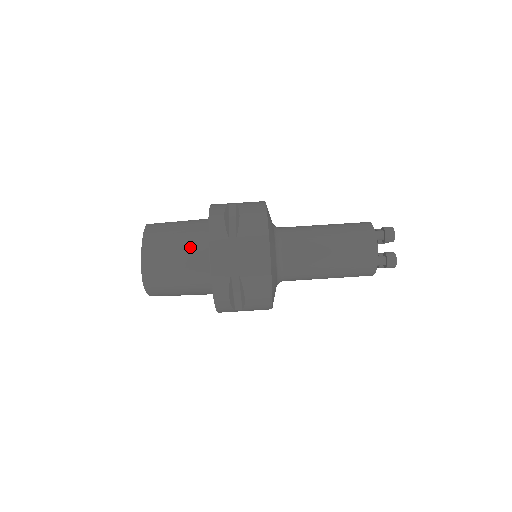
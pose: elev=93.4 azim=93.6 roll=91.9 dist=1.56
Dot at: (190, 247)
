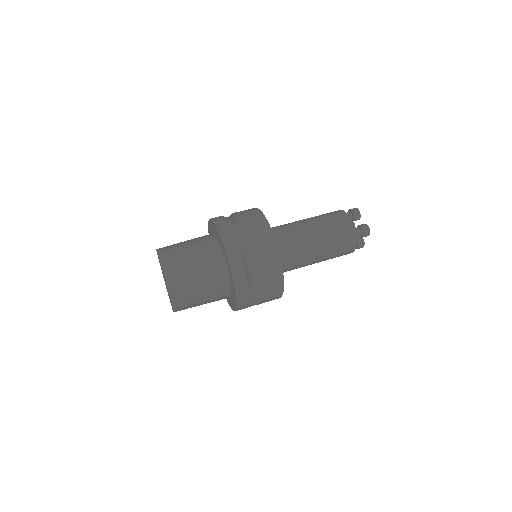
Dot at: (201, 245)
